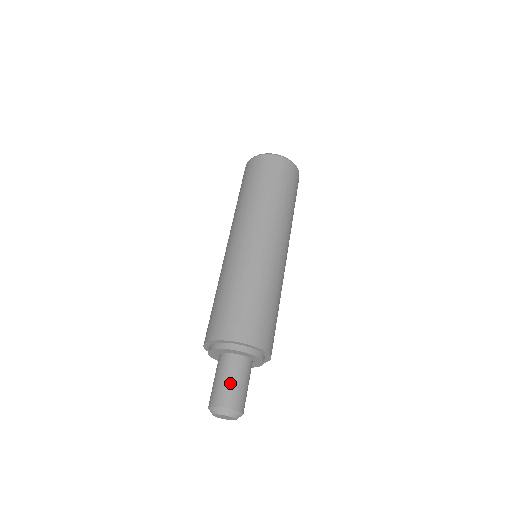
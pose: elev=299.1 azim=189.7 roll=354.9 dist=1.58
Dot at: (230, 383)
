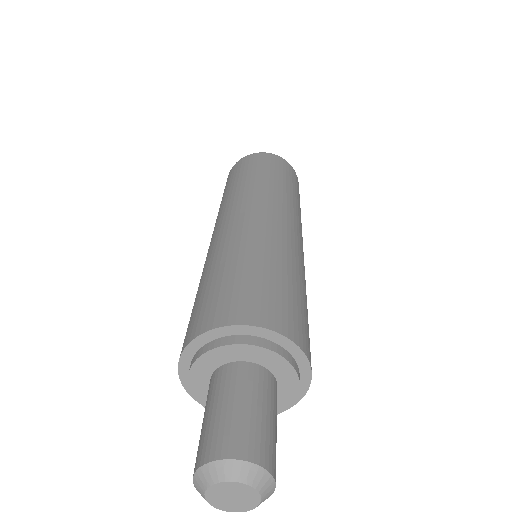
Dot at: (238, 410)
